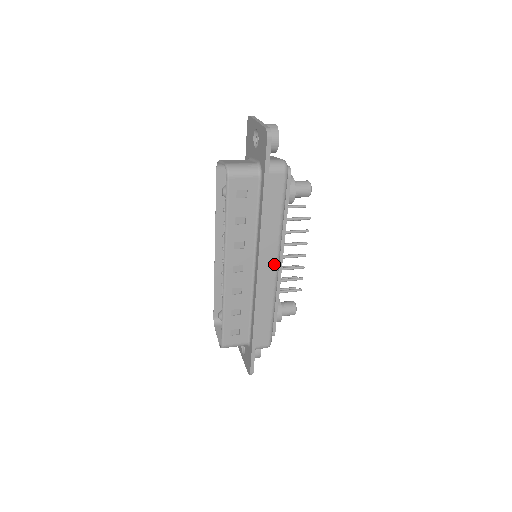
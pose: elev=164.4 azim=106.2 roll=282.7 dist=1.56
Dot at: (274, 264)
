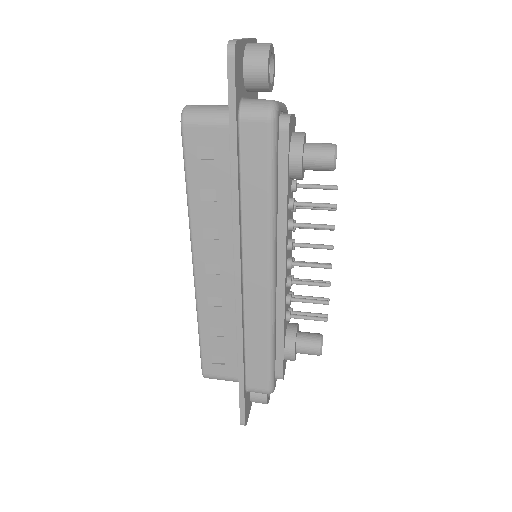
Dot at: (264, 270)
